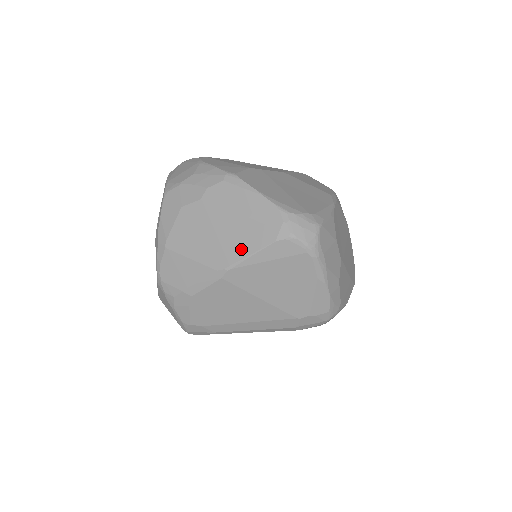
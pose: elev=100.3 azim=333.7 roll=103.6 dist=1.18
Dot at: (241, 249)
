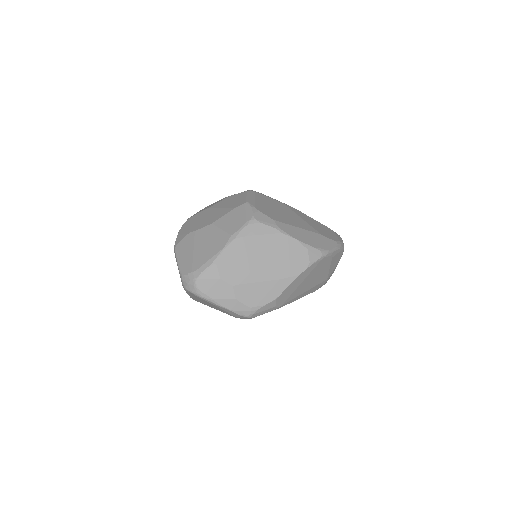
Dot at: occluded
